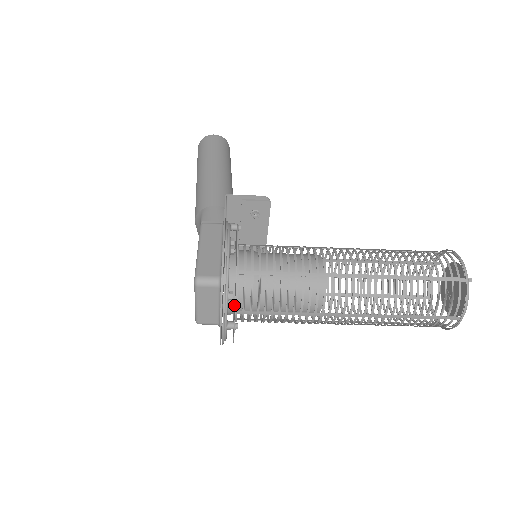
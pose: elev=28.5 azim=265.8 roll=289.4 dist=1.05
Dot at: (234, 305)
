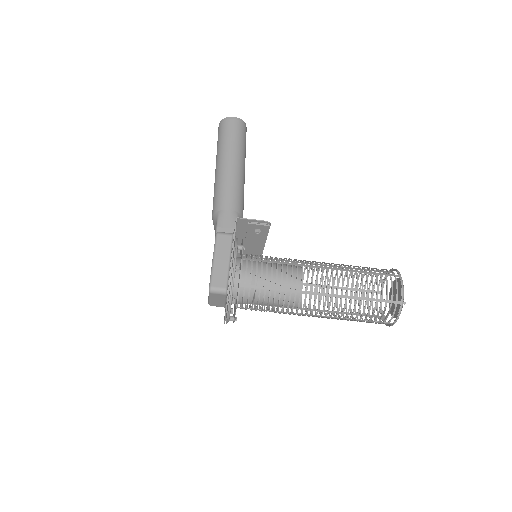
Dot at: occluded
